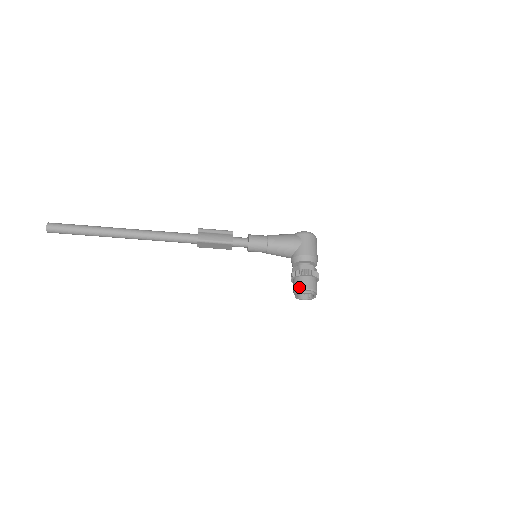
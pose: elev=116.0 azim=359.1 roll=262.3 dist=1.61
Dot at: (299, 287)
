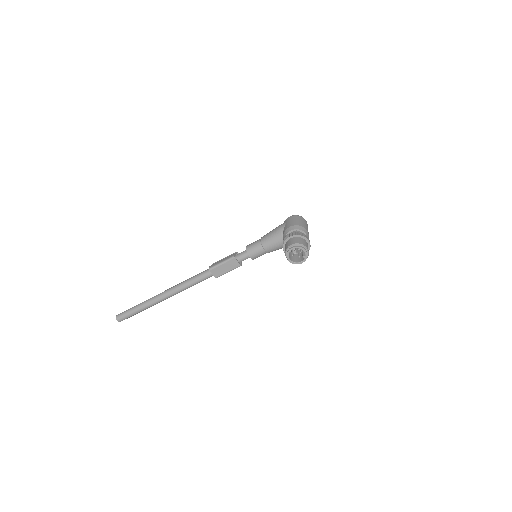
Dot at: (285, 249)
